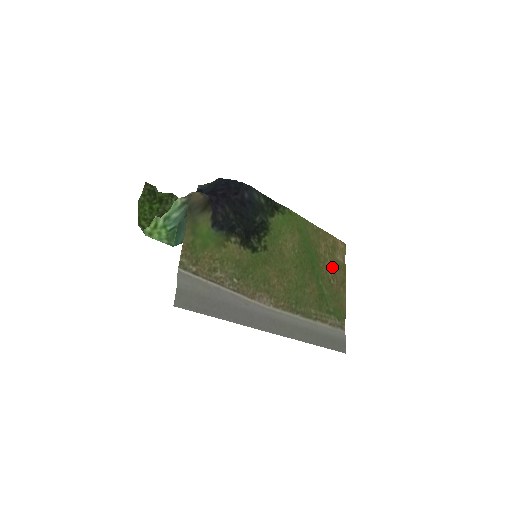
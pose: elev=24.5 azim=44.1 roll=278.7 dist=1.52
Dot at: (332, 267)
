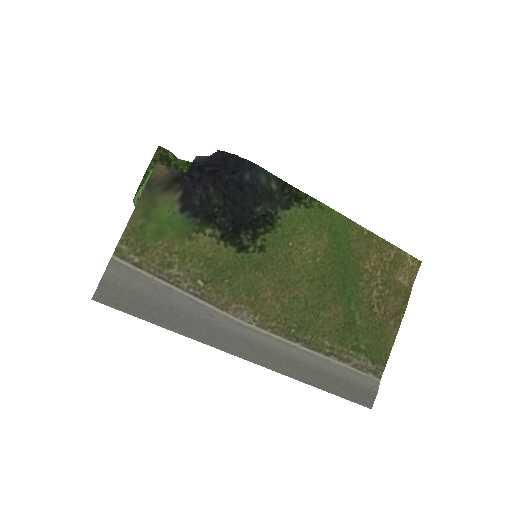
Dot at: (383, 290)
